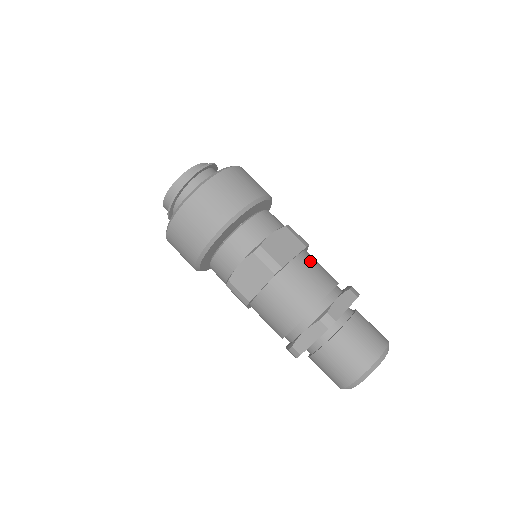
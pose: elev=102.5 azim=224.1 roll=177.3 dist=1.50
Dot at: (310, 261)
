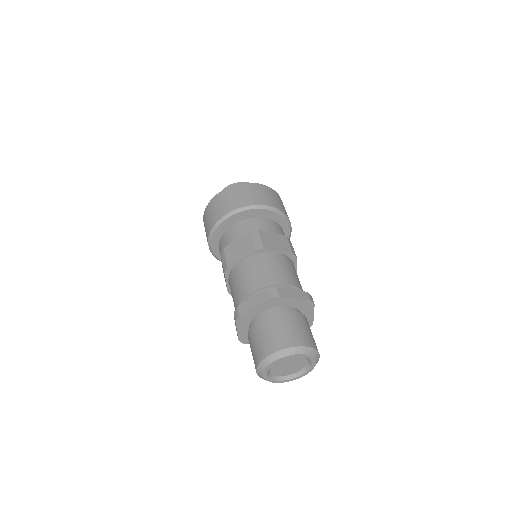
Dot at: occluded
